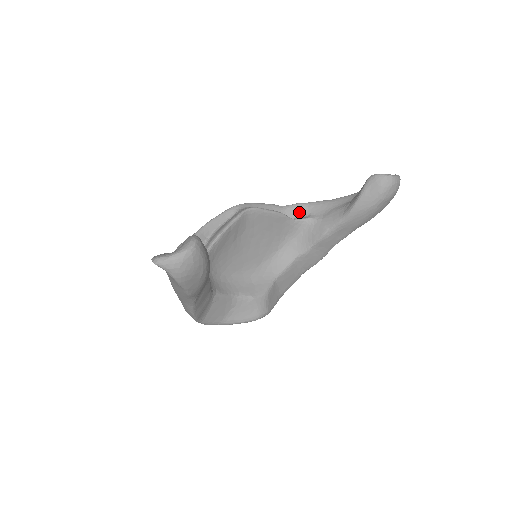
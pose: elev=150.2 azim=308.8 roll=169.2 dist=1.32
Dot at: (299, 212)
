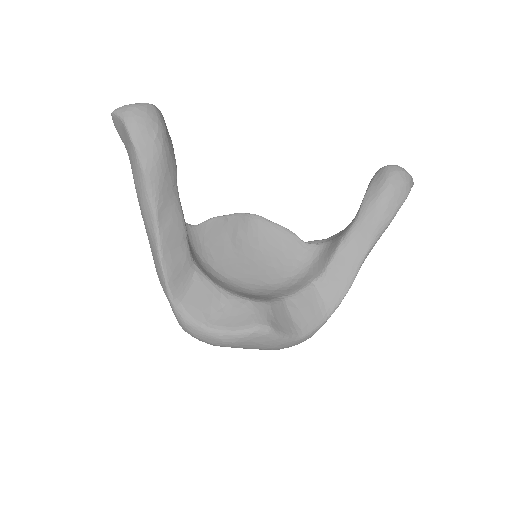
Dot at: occluded
